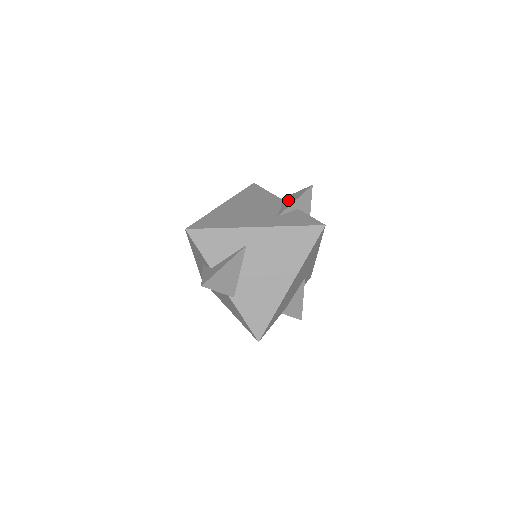
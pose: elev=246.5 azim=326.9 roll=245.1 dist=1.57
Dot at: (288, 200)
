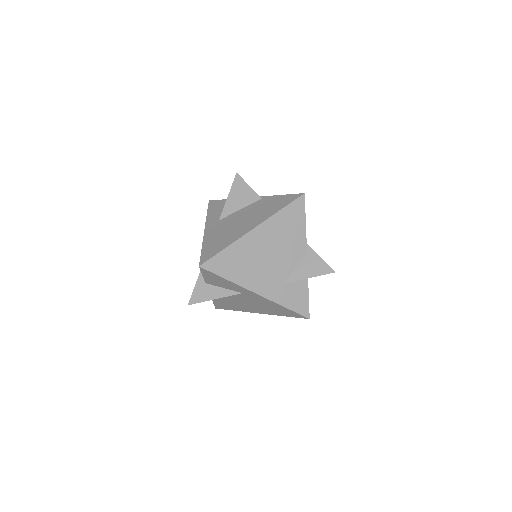
Dot at: (308, 264)
